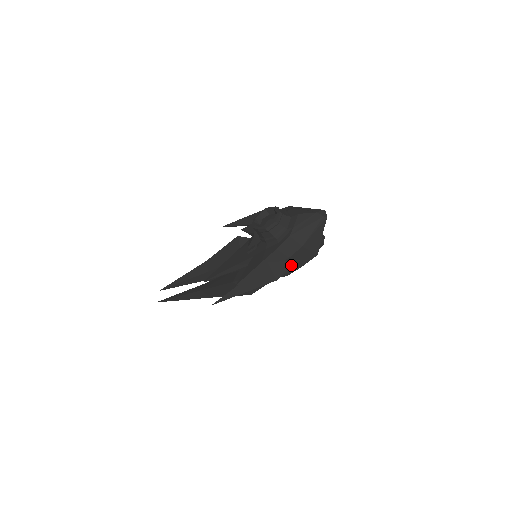
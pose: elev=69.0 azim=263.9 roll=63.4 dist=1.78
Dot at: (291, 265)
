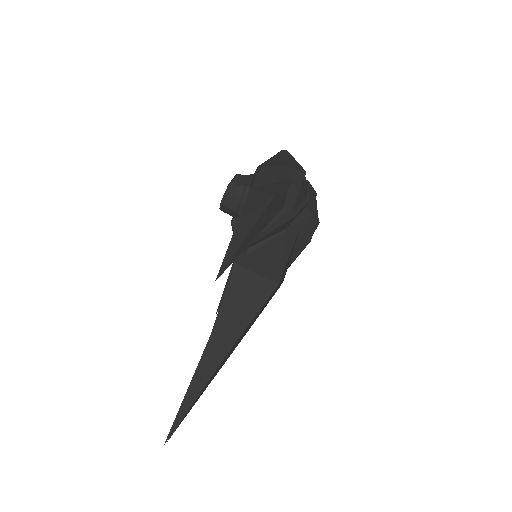
Dot at: (282, 184)
